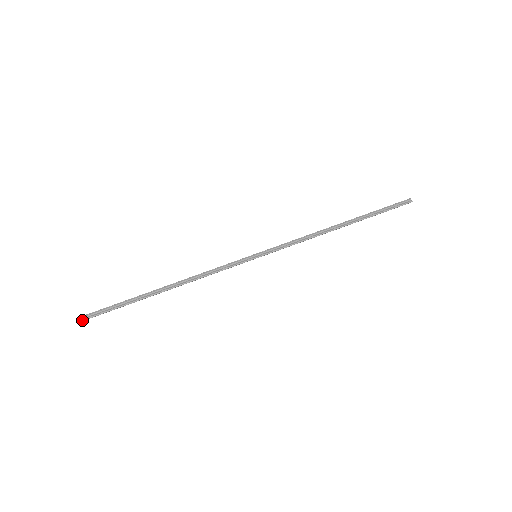
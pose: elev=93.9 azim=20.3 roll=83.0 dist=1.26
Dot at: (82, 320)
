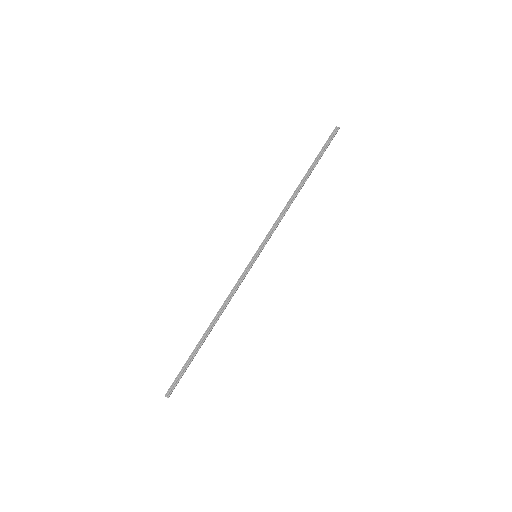
Dot at: occluded
